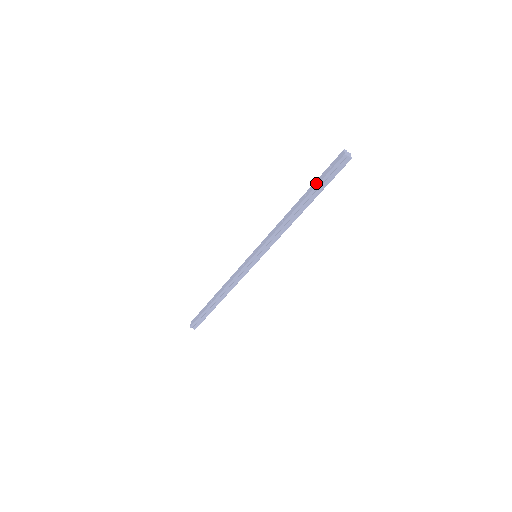
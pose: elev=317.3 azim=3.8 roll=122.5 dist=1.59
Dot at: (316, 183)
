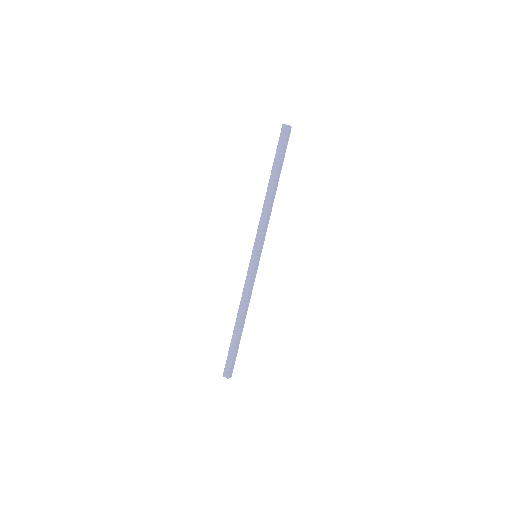
Dot at: (275, 160)
